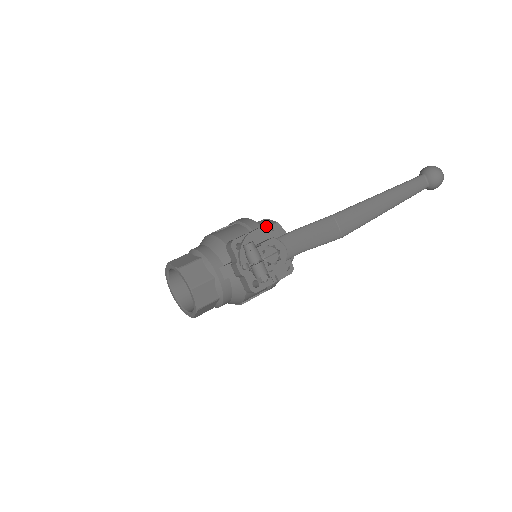
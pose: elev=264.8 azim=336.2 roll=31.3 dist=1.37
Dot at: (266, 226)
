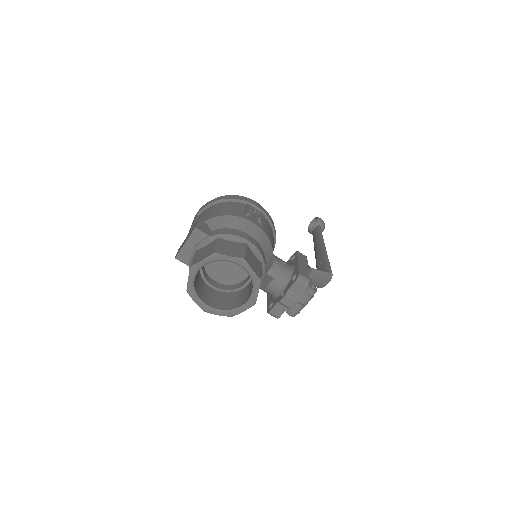
Dot at: (307, 260)
